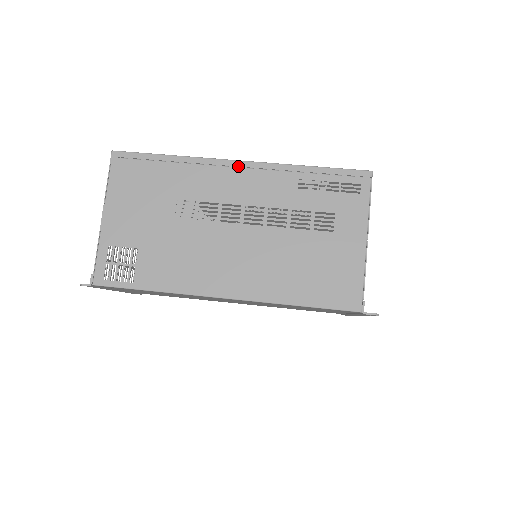
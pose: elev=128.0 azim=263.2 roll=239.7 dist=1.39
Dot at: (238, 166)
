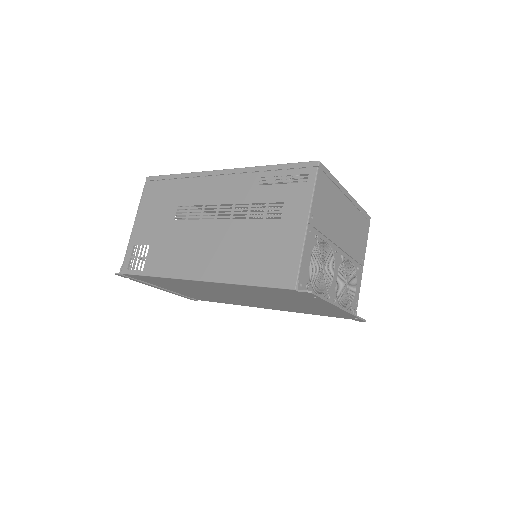
Dot at: (219, 174)
